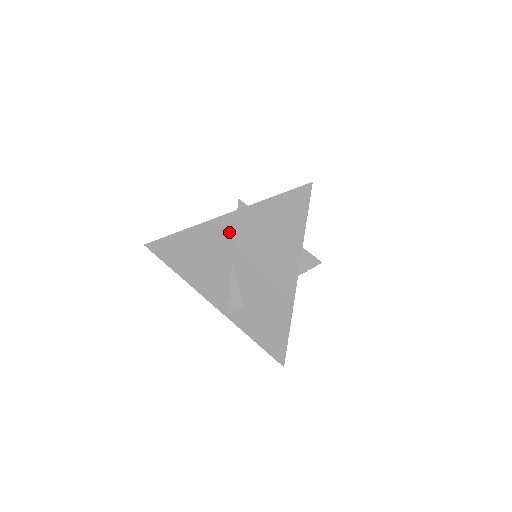
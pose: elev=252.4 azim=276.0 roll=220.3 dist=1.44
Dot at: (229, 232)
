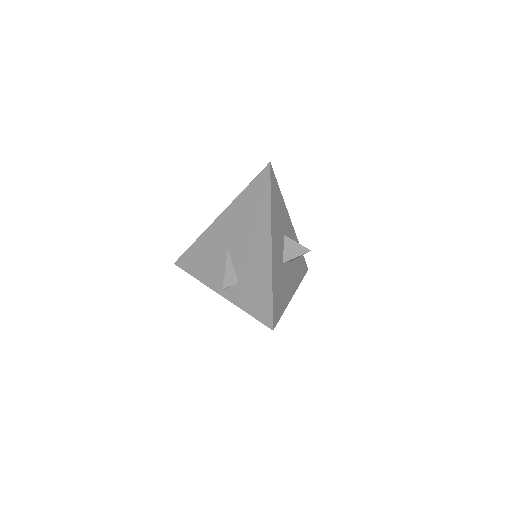
Dot at: occluded
